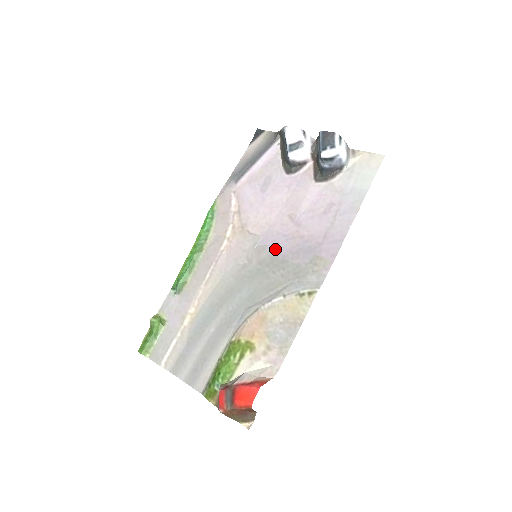
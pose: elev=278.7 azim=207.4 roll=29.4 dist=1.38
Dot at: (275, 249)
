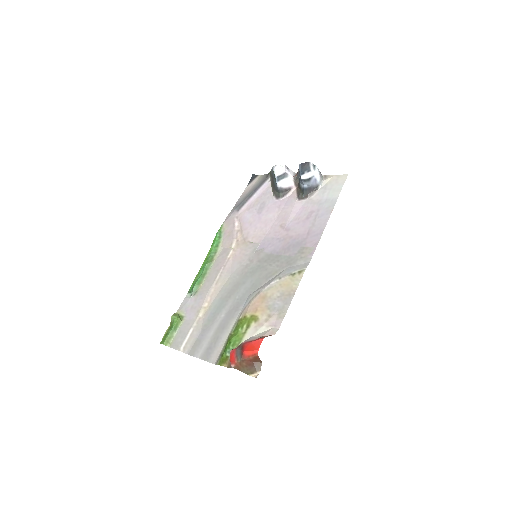
Dot at: (271, 249)
